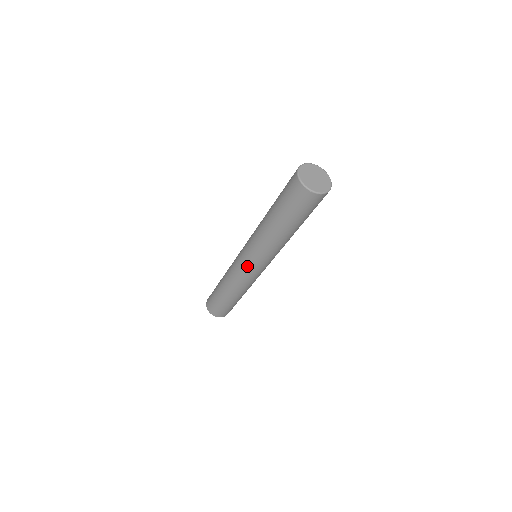
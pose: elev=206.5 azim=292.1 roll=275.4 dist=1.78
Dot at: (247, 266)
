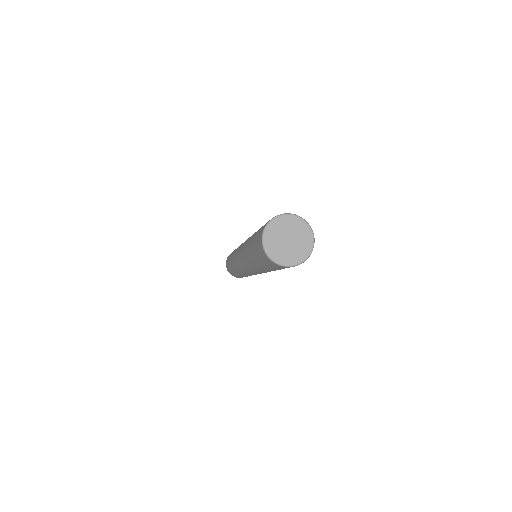
Dot at: (245, 270)
